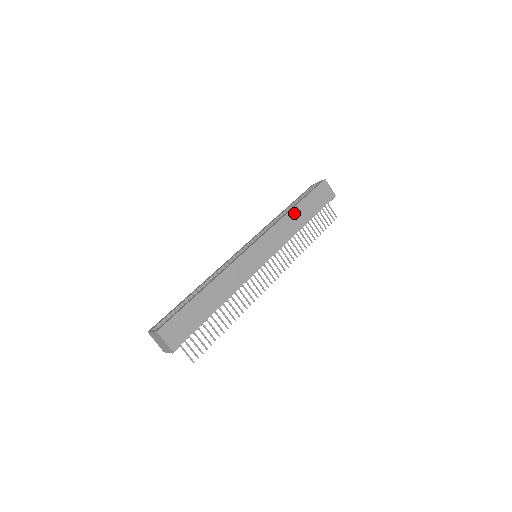
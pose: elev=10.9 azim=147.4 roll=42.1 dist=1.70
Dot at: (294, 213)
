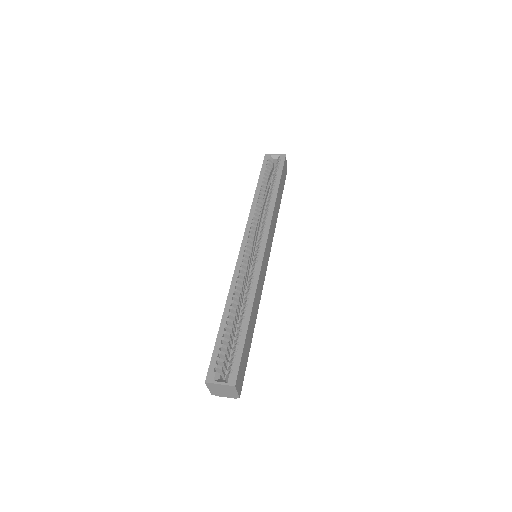
Dot at: (277, 201)
